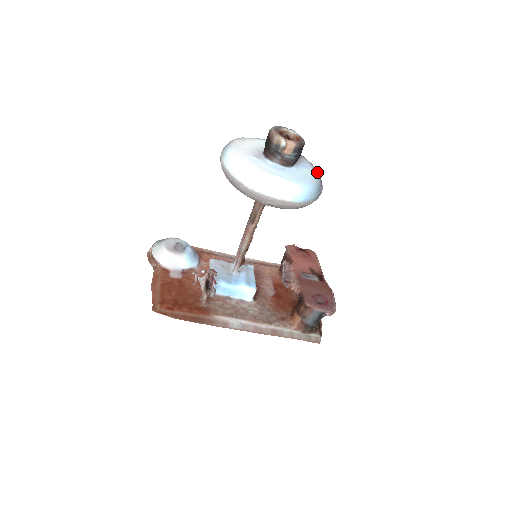
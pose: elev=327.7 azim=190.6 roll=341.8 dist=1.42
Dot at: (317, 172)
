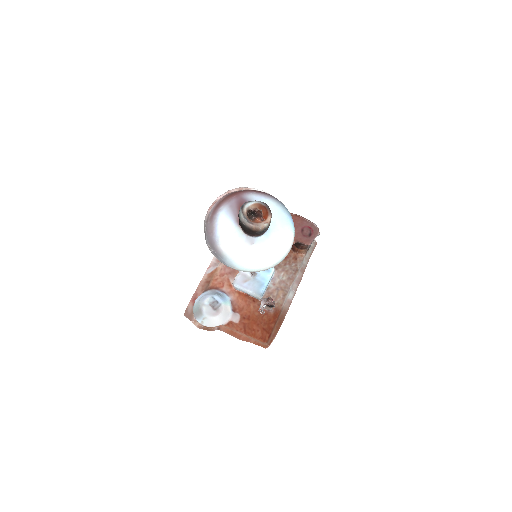
Dot at: (267, 196)
